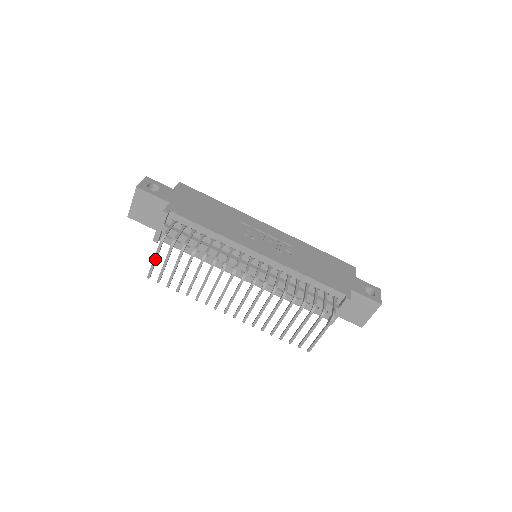
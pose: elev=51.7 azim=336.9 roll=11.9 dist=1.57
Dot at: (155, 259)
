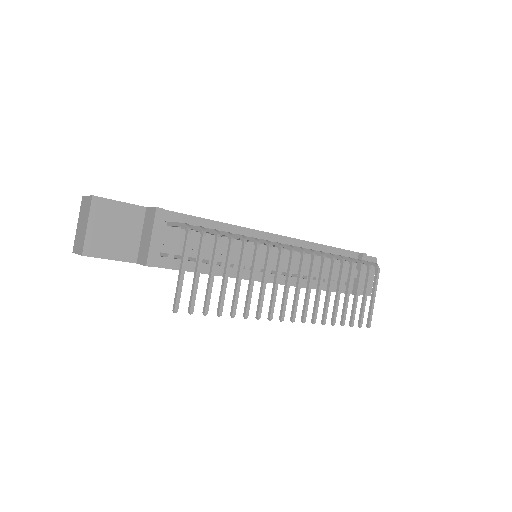
Dot at: (183, 269)
